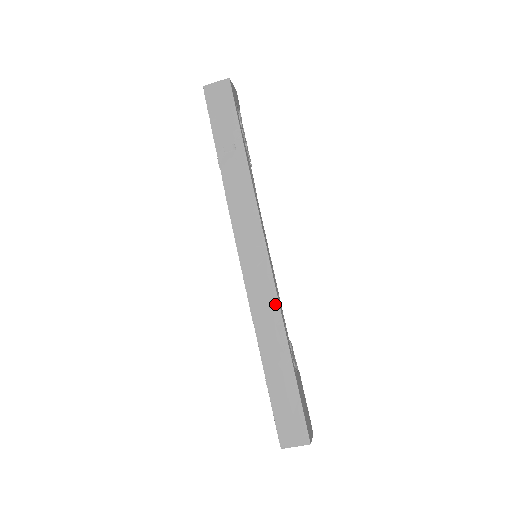
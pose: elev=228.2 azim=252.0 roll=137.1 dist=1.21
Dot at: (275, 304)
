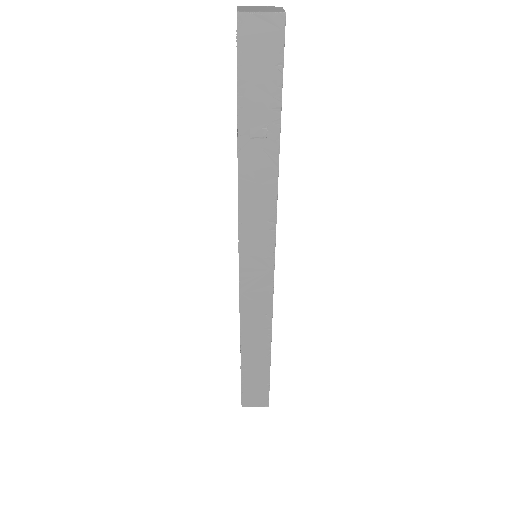
Dot at: (268, 312)
